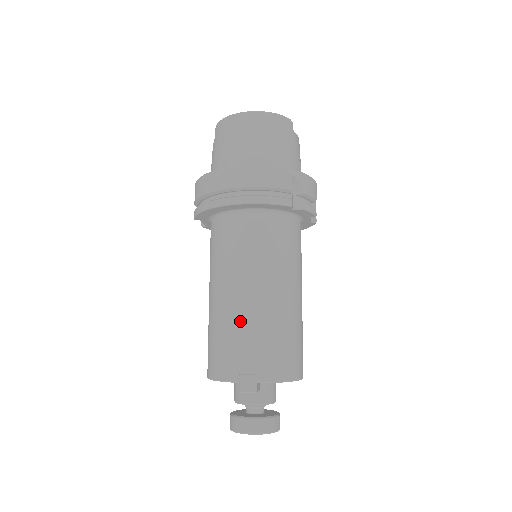
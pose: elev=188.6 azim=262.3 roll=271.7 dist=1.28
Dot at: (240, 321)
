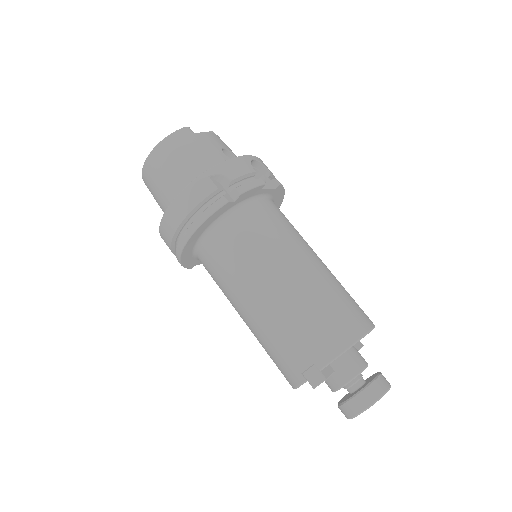
Dot at: (268, 329)
